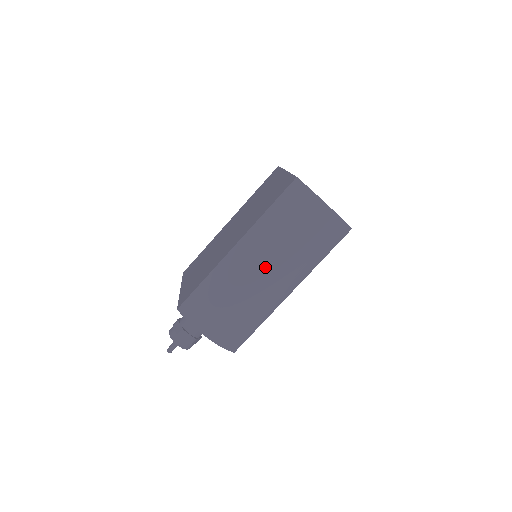
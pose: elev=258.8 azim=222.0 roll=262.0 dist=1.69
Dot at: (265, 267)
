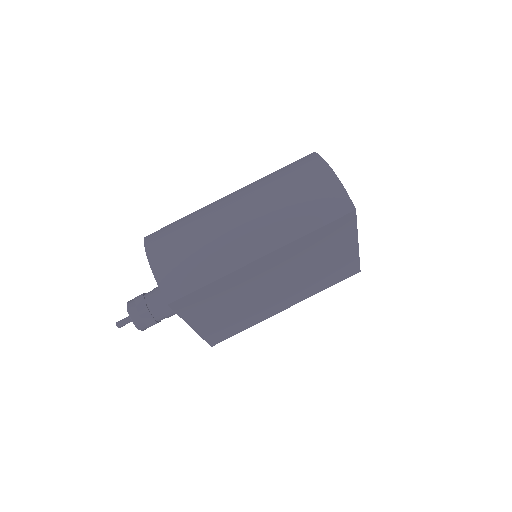
Dot at: (244, 210)
